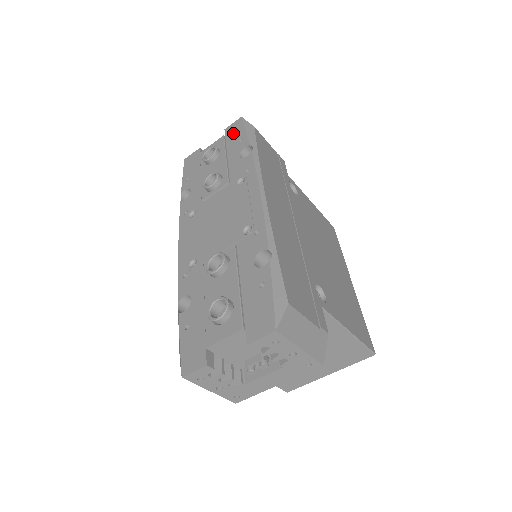
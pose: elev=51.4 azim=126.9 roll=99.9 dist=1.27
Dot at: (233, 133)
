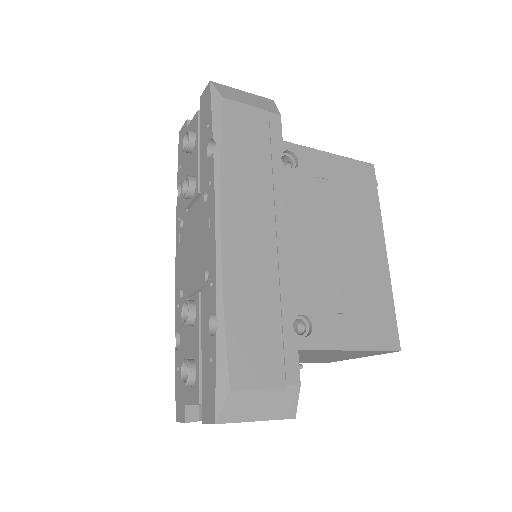
Dot at: (204, 109)
